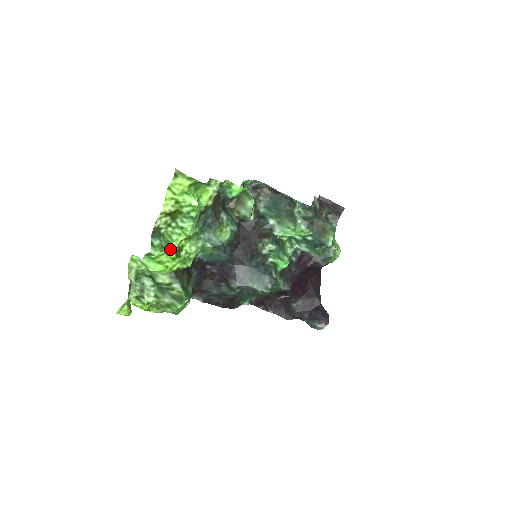
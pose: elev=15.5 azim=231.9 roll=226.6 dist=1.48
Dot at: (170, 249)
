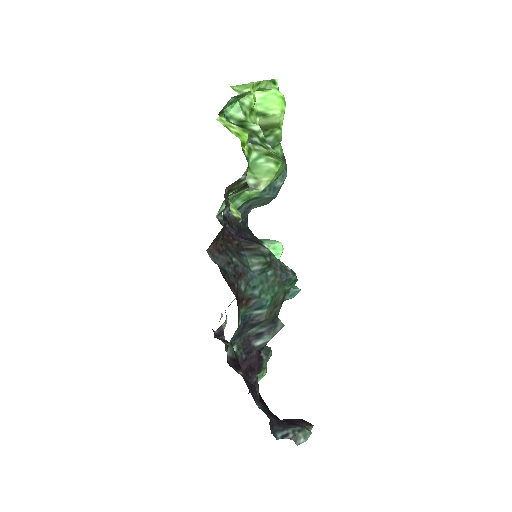
Dot at: occluded
